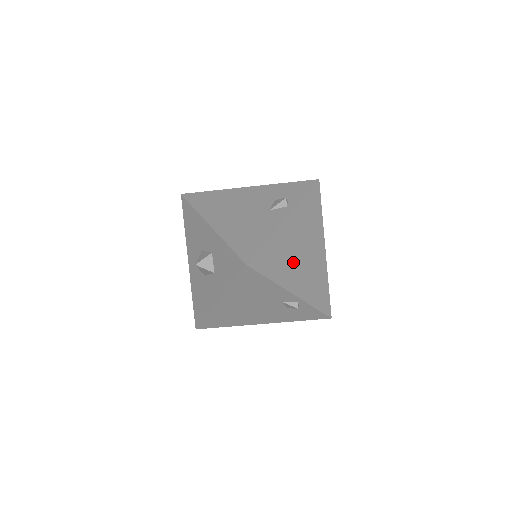
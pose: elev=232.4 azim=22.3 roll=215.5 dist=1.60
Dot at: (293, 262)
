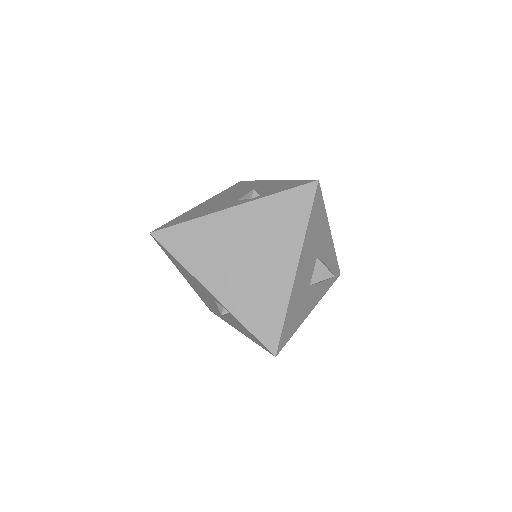
Dot at: (224, 259)
